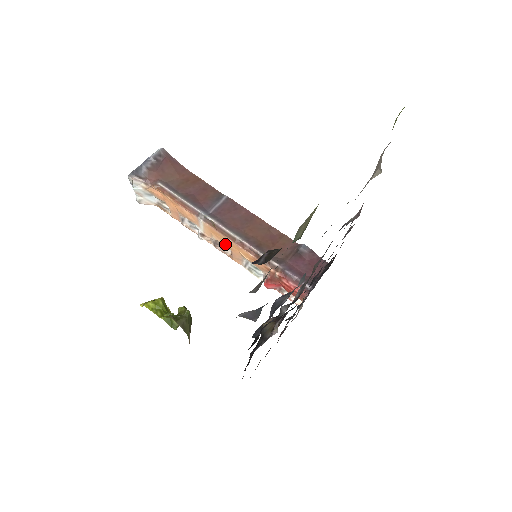
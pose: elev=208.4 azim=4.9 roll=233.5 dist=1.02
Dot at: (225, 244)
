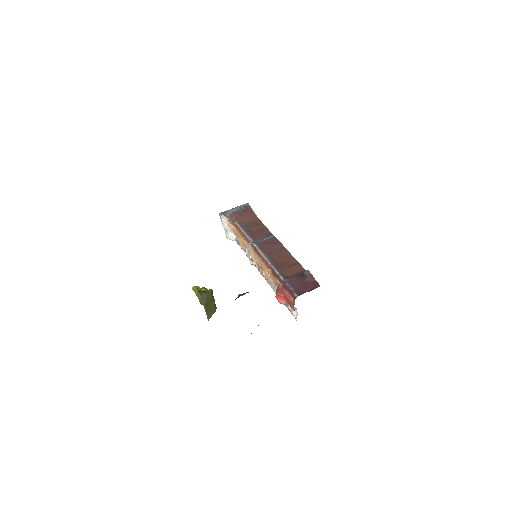
Dot at: (261, 266)
